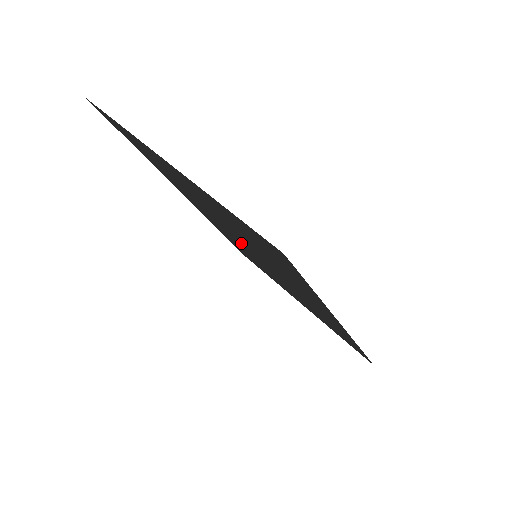
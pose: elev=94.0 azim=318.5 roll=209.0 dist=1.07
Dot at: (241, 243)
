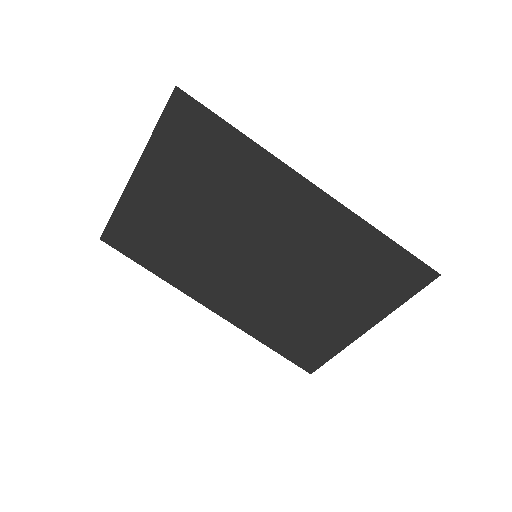
Dot at: (243, 263)
